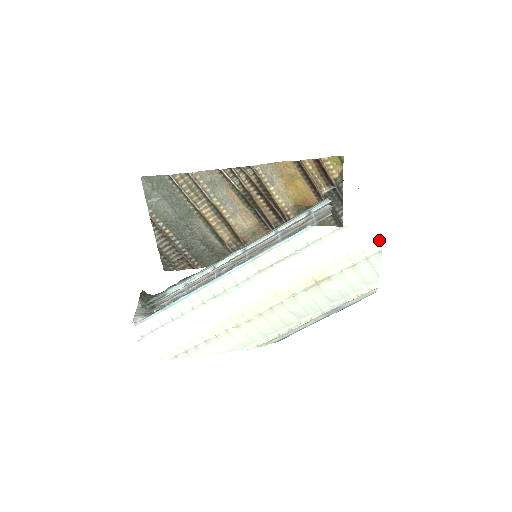
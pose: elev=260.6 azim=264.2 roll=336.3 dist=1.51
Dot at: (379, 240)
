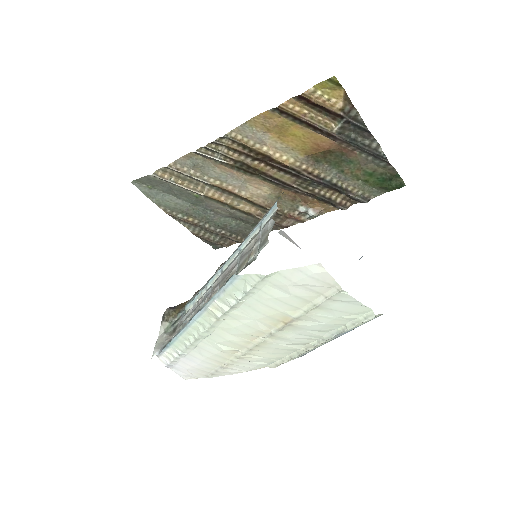
Dot at: (330, 280)
